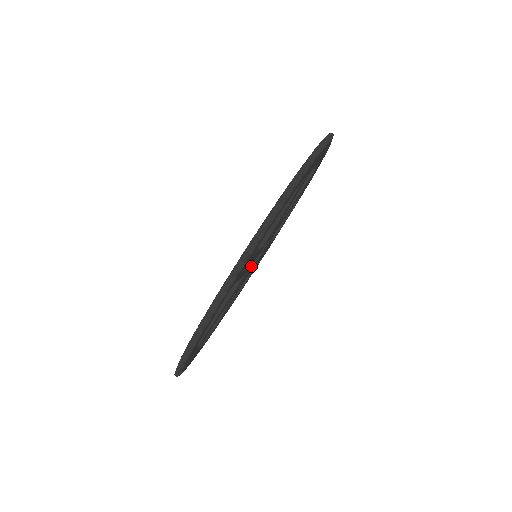
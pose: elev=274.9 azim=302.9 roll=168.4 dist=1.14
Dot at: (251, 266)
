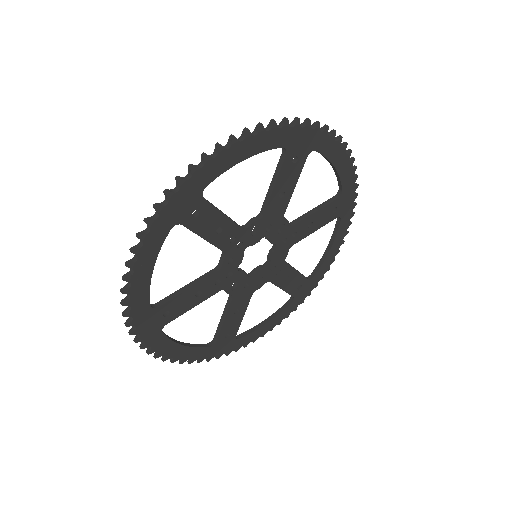
Dot at: (257, 241)
